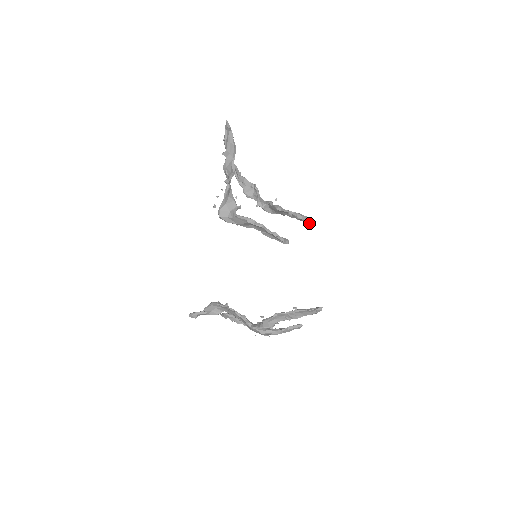
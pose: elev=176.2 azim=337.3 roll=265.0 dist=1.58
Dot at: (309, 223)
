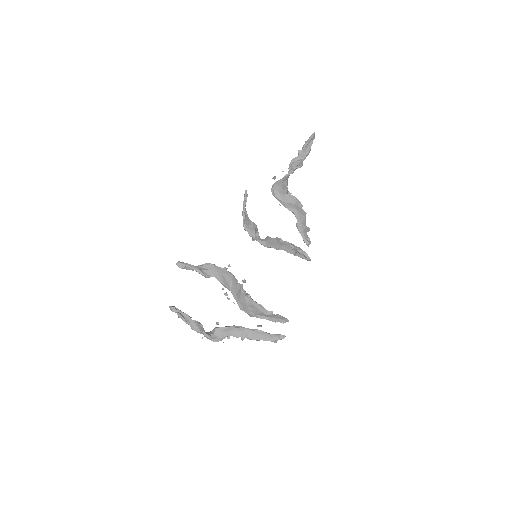
Dot at: (307, 259)
